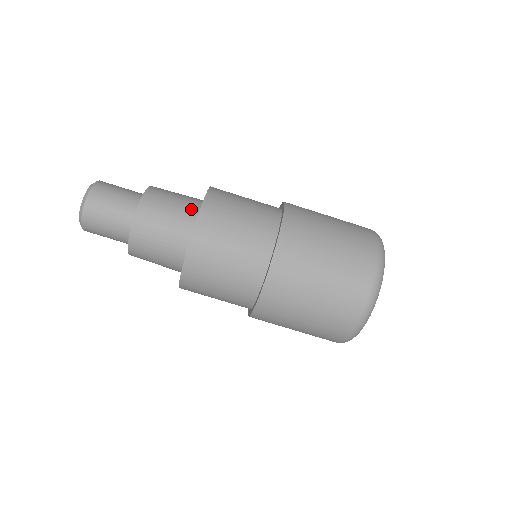
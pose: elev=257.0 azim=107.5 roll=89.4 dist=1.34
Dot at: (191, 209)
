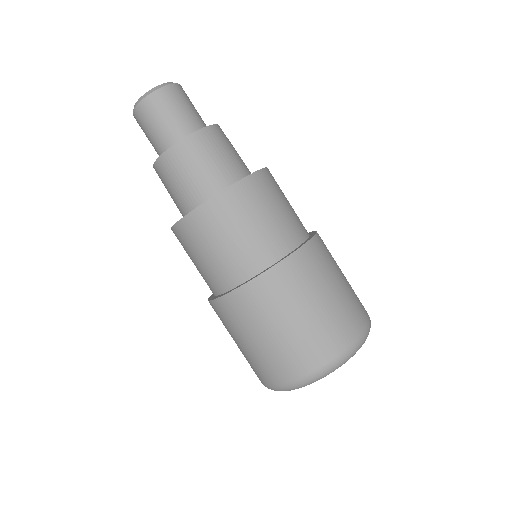
Dot at: (211, 187)
